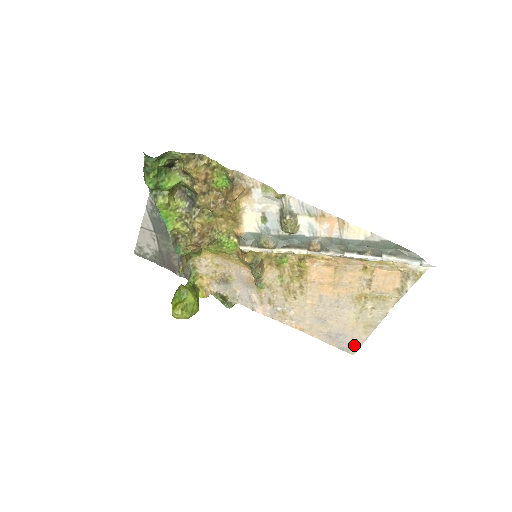
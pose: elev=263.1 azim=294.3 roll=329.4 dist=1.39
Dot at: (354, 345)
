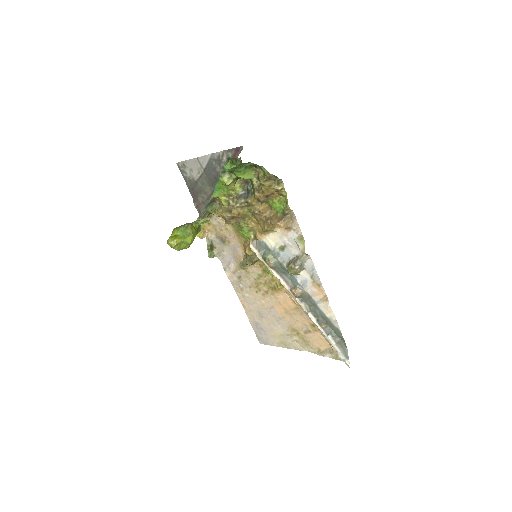
Dot at: (266, 341)
